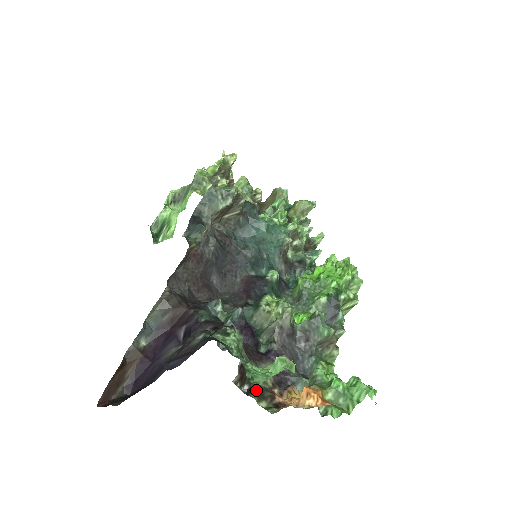
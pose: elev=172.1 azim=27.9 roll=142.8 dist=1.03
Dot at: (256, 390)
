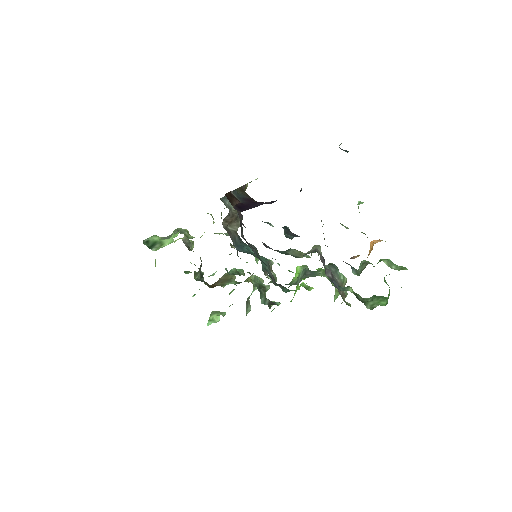
Dot at: occluded
